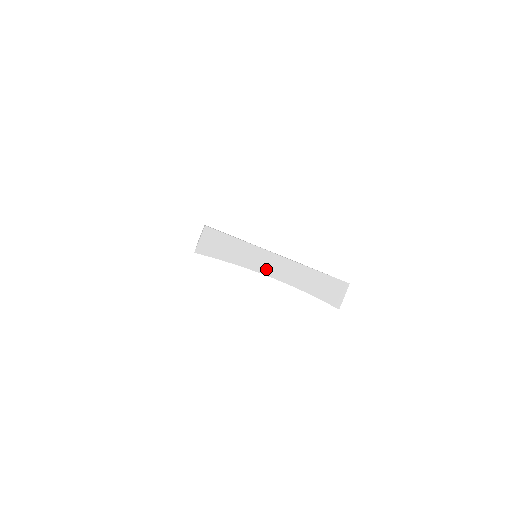
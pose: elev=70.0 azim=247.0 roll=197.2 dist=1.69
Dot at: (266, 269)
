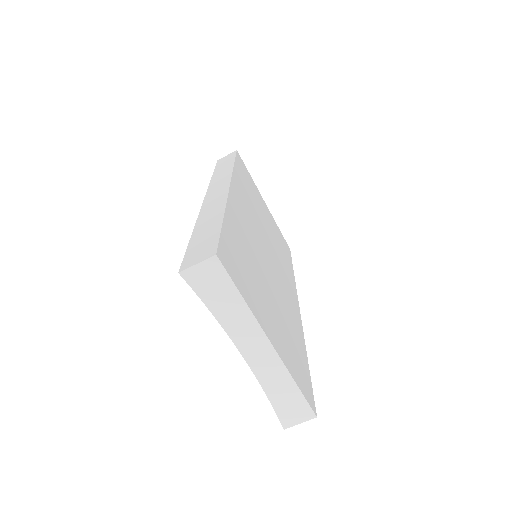
Dot at: (245, 346)
